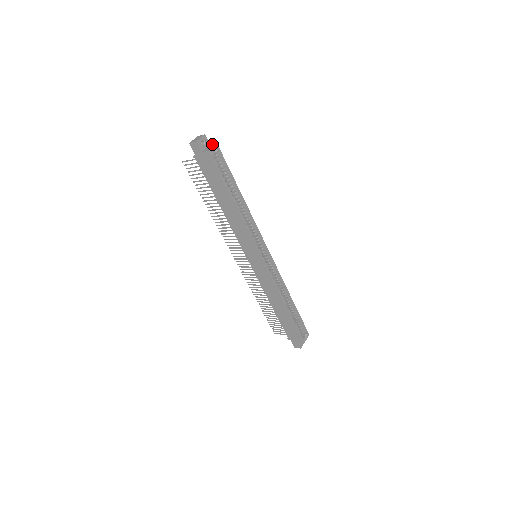
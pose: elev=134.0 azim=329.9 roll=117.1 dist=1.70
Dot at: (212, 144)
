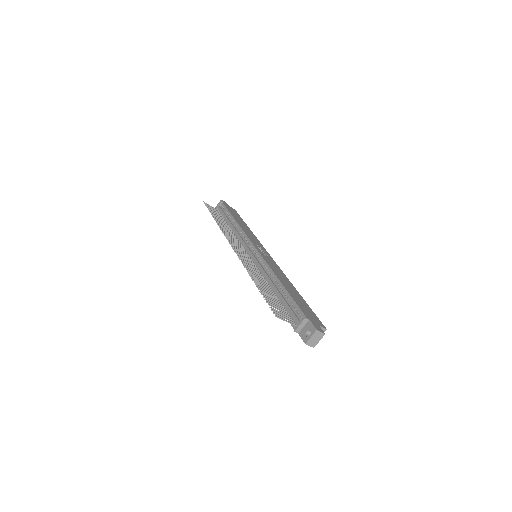
Dot at: (322, 327)
